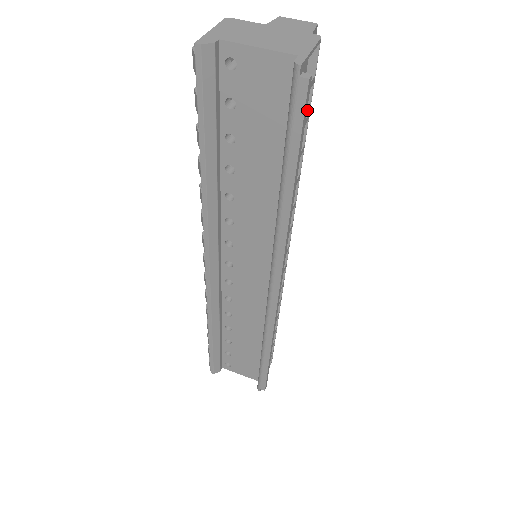
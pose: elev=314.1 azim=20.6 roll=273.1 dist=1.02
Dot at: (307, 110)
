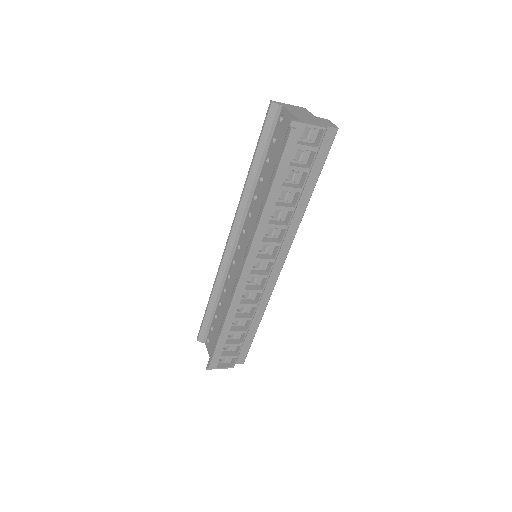
Dot at: (309, 167)
